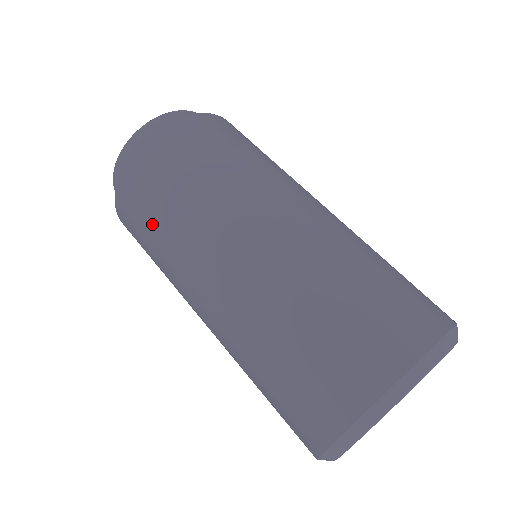
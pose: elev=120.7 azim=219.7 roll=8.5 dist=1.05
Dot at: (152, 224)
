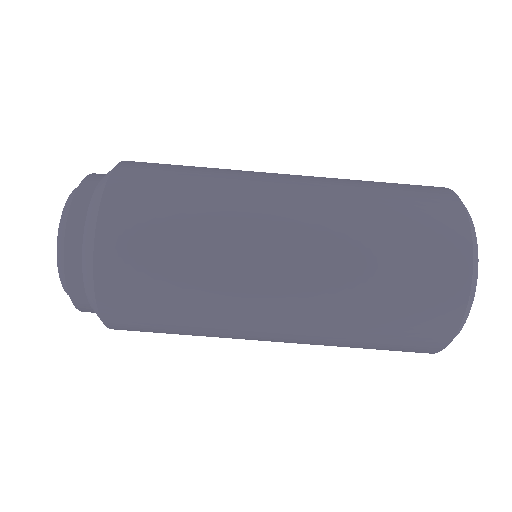
Dot at: (171, 300)
